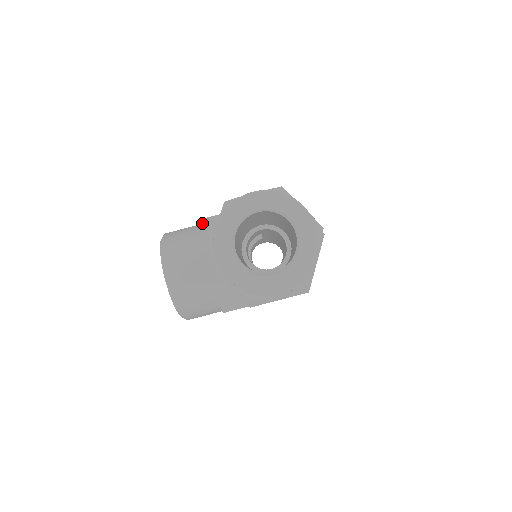
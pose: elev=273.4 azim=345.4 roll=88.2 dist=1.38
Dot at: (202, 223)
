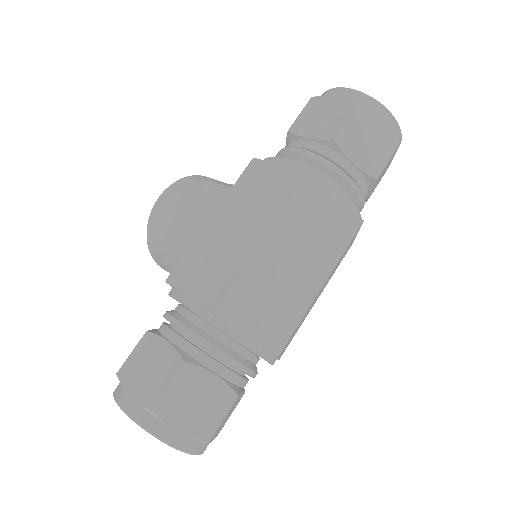
Dot at: (169, 243)
